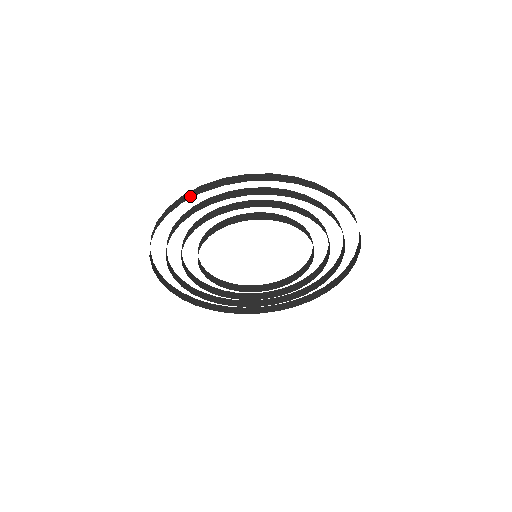
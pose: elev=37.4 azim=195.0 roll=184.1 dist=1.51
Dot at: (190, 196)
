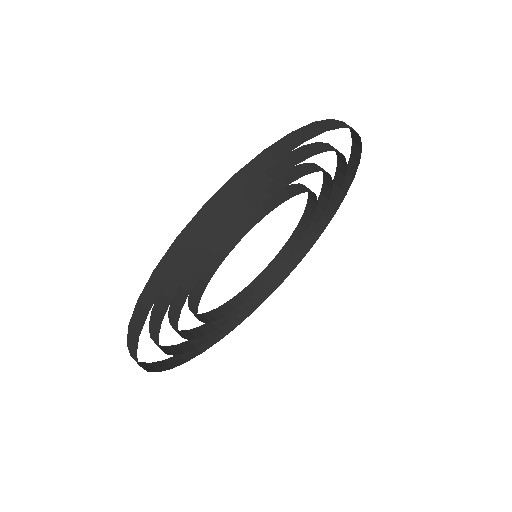
Dot at: (134, 343)
